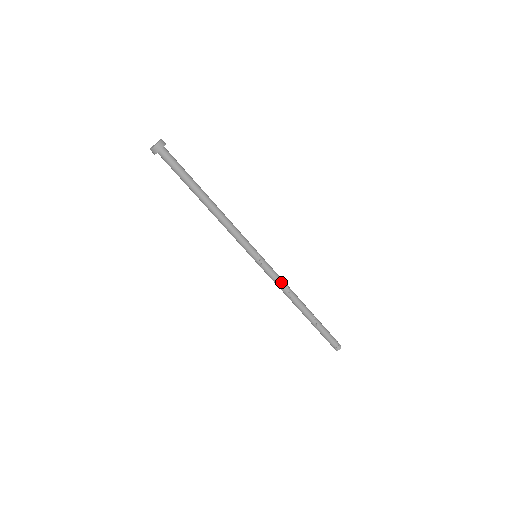
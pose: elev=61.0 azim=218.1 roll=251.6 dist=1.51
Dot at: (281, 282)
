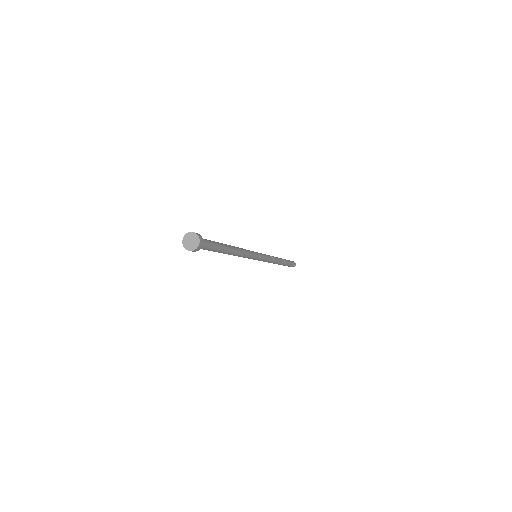
Dot at: (270, 260)
